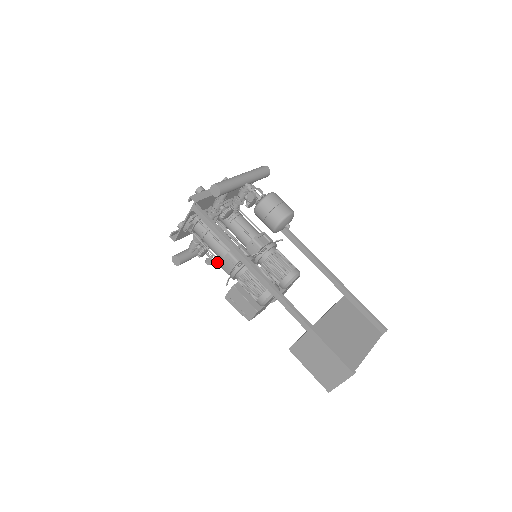
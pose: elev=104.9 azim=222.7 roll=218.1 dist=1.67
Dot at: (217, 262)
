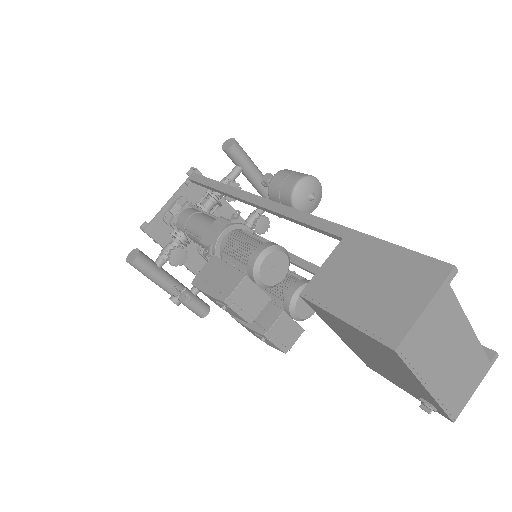
Dot at: (188, 297)
